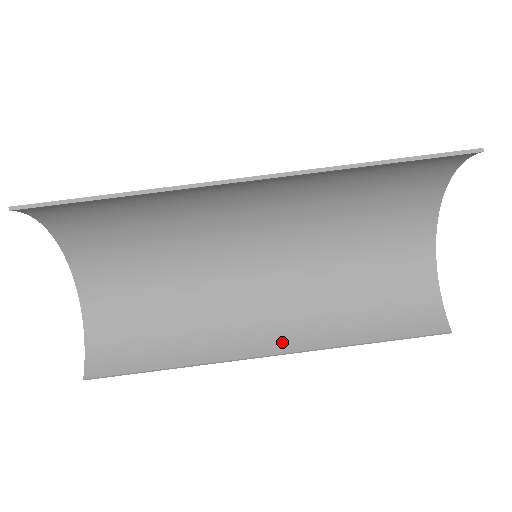
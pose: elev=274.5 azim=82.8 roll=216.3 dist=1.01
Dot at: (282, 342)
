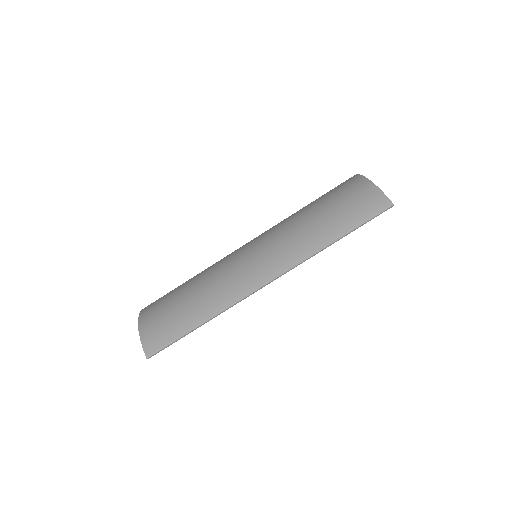
Dot at: occluded
